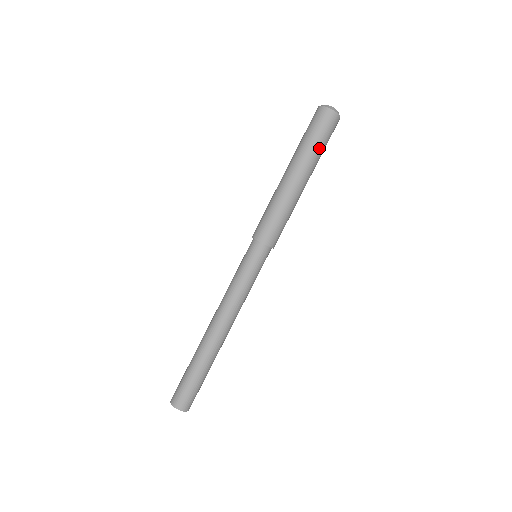
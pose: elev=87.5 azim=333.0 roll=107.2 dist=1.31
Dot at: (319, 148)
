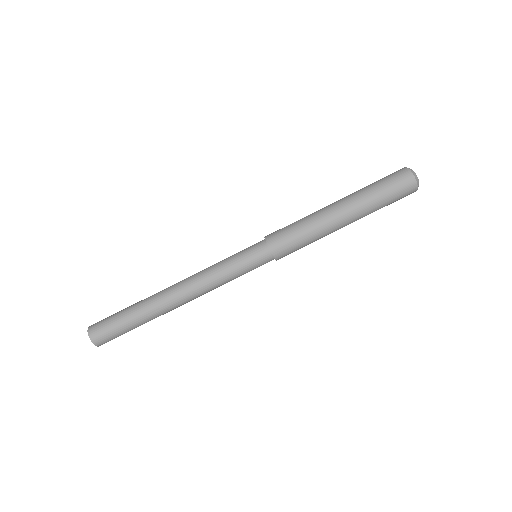
Dot at: (380, 207)
